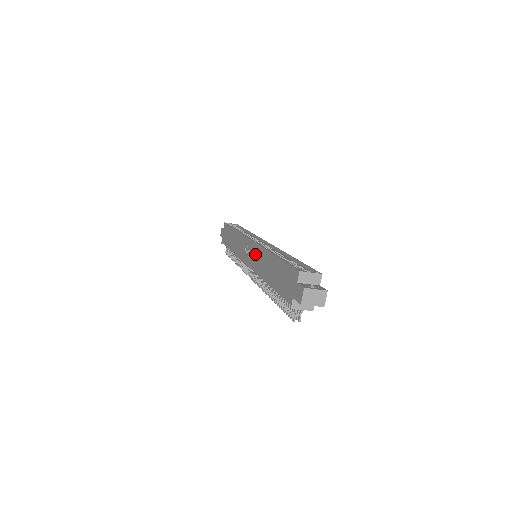
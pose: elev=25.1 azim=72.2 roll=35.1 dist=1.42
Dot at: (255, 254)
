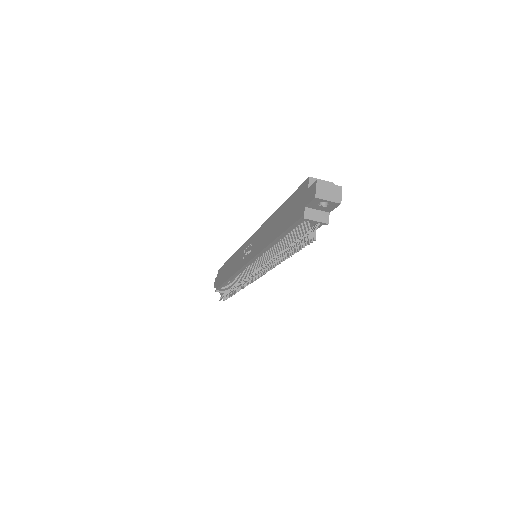
Dot at: (256, 240)
